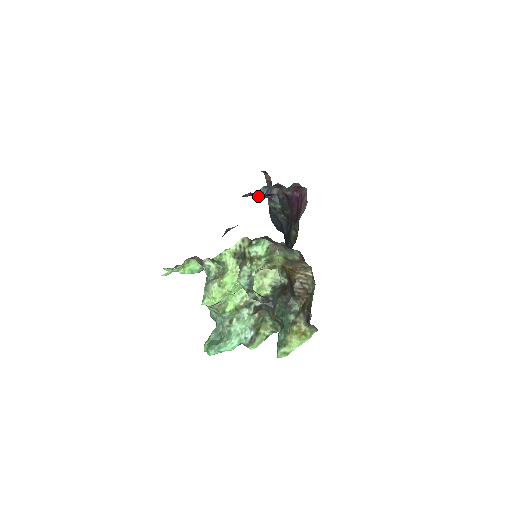
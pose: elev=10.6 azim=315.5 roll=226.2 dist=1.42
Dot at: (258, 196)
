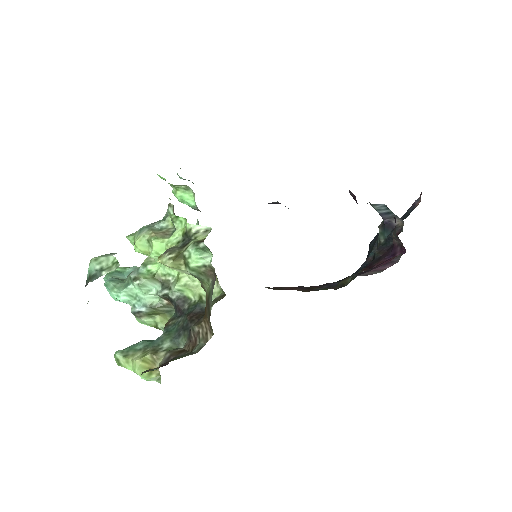
Dot at: (373, 207)
